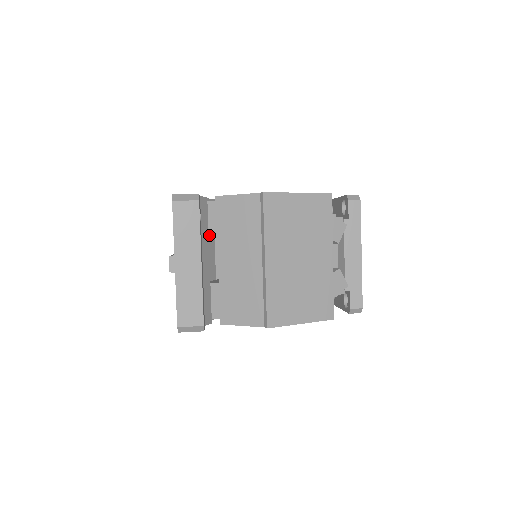
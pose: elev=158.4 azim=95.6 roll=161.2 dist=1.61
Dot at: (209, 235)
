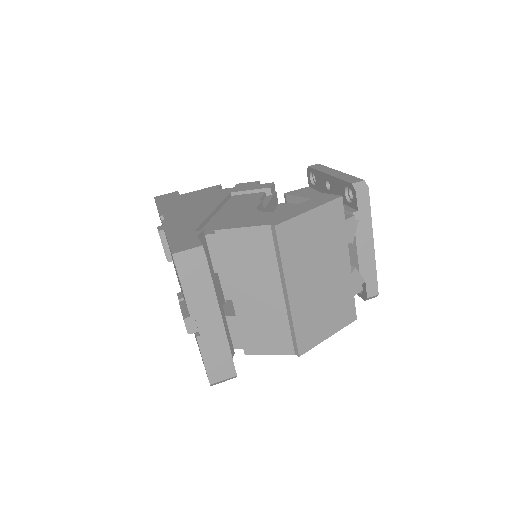
Dot at: (214, 270)
